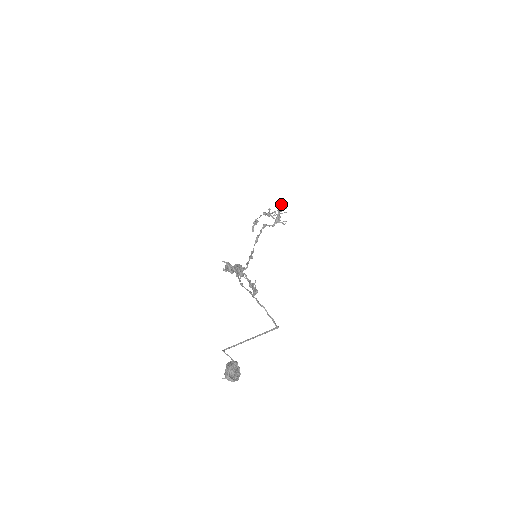
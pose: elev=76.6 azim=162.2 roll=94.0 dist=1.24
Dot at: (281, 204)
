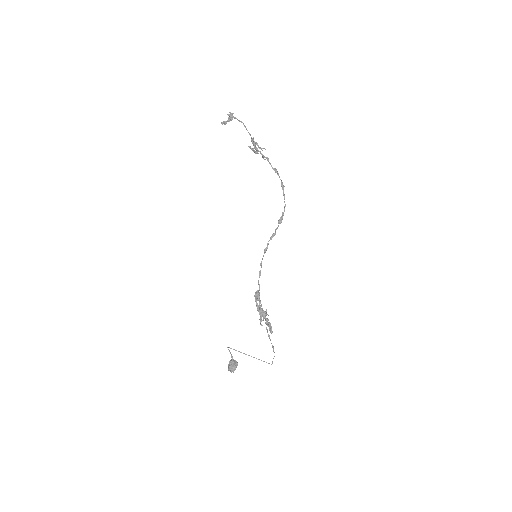
Dot at: (283, 187)
